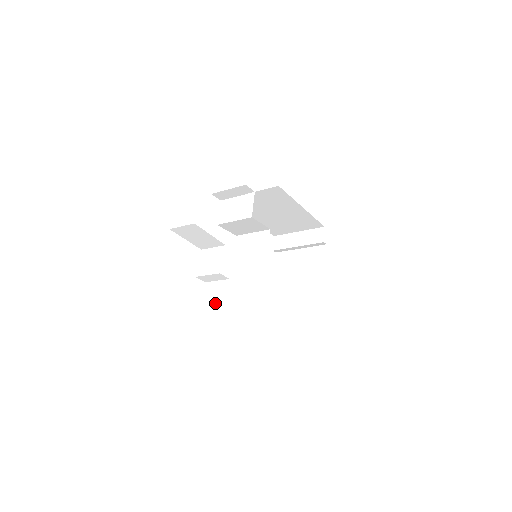
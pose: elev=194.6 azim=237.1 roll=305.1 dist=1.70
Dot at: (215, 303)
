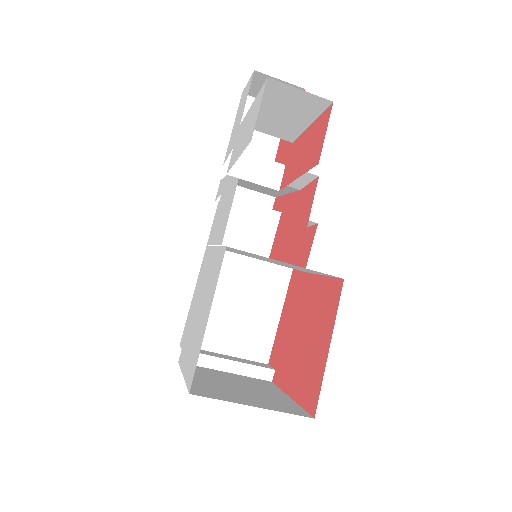
Dot at: occluded
